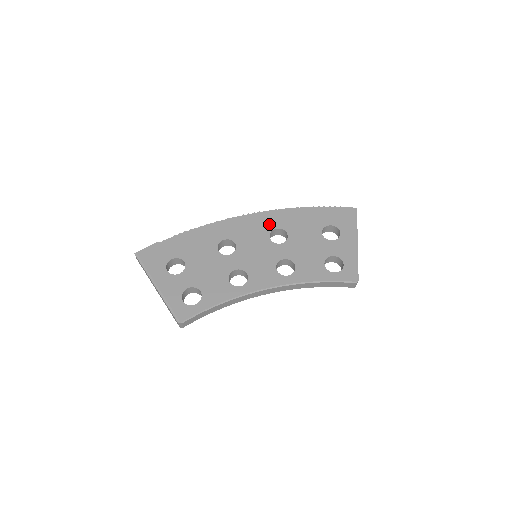
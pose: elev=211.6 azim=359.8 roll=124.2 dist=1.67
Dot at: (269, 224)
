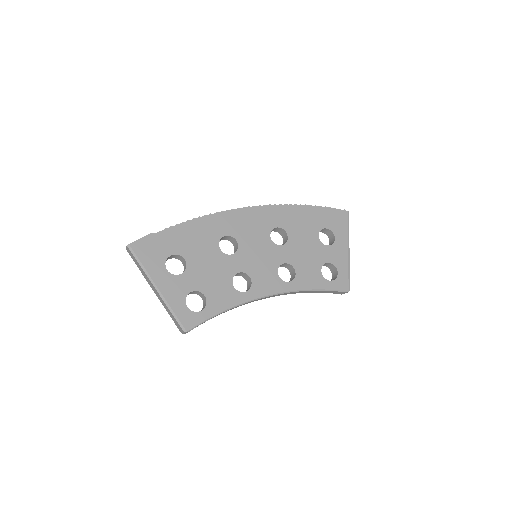
Dot at: (269, 221)
